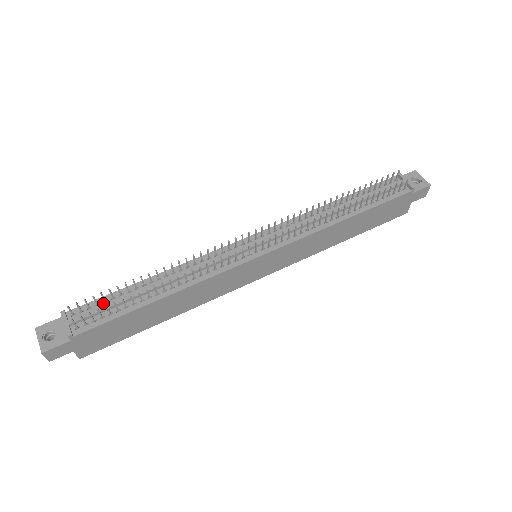
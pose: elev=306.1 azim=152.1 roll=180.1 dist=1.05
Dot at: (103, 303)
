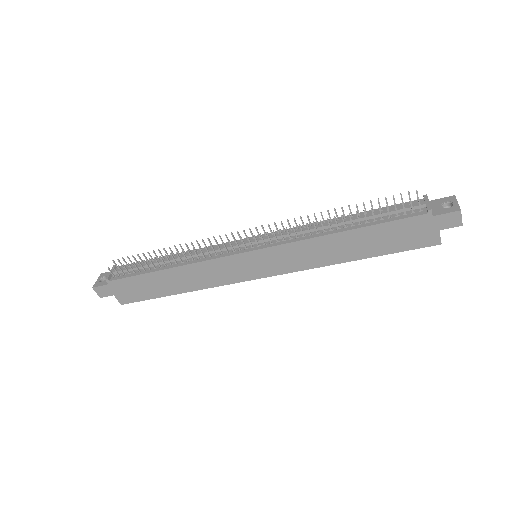
Dot at: (137, 265)
